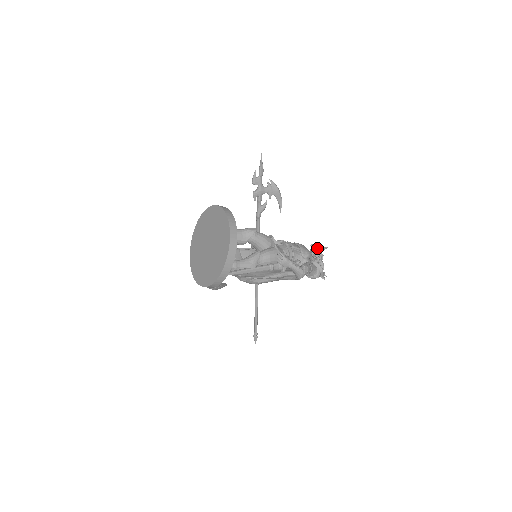
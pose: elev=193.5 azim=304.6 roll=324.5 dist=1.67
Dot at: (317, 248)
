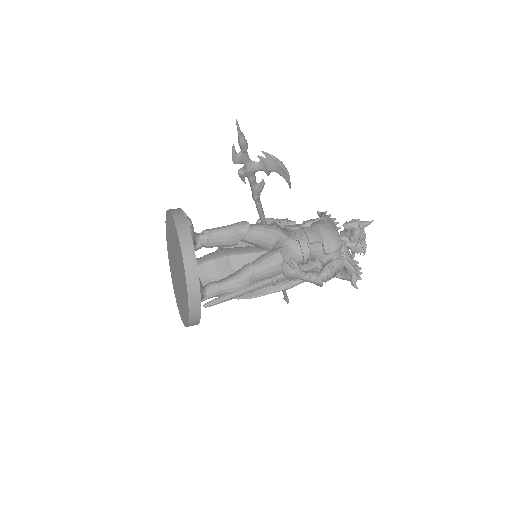
Dot at: (354, 229)
